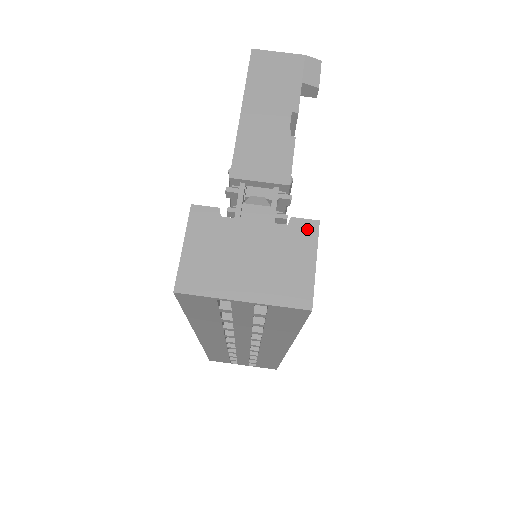
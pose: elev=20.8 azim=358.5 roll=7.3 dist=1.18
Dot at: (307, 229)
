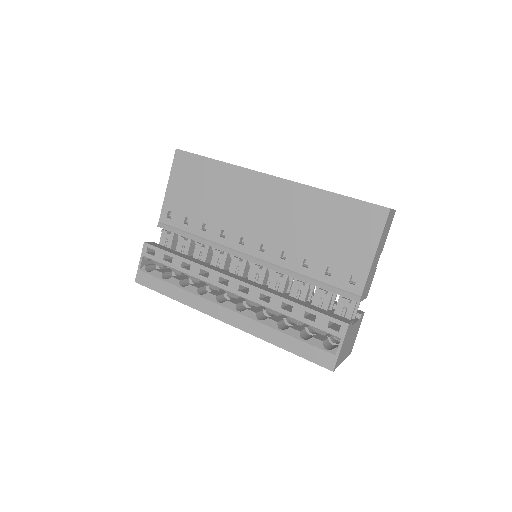
Dot at: (362, 318)
